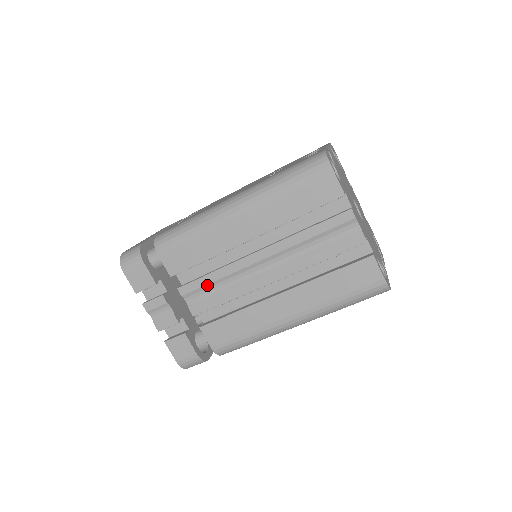
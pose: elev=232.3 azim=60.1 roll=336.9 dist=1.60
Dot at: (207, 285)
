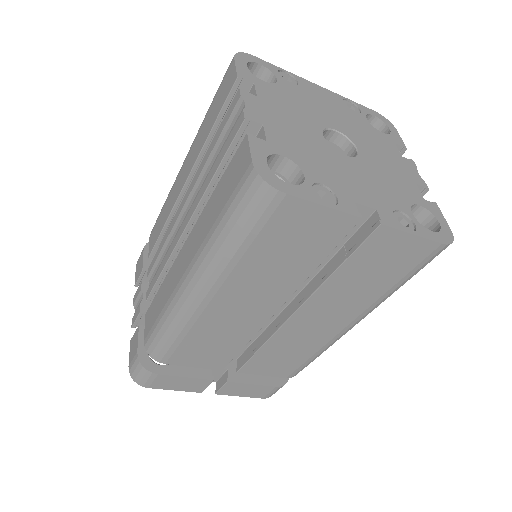
Dot at: (158, 257)
